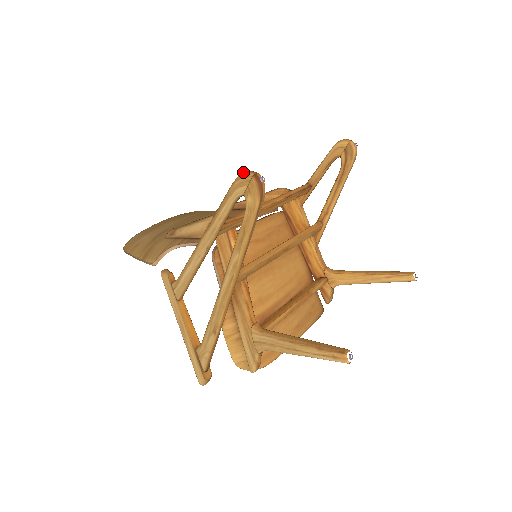
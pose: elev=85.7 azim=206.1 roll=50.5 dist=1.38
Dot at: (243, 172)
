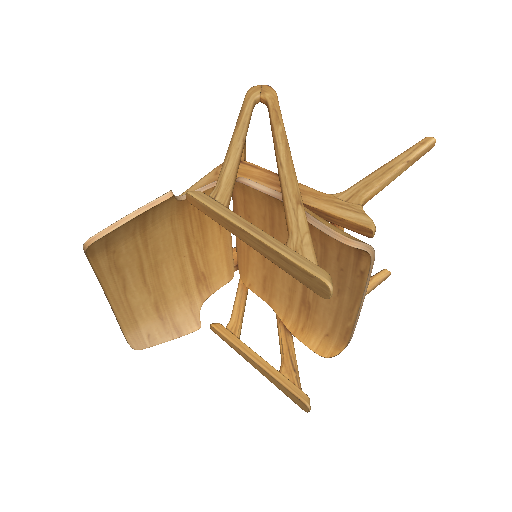
Dot at: (251, 88)
